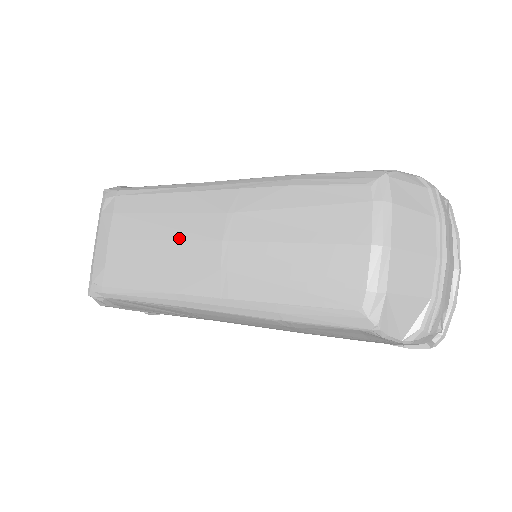
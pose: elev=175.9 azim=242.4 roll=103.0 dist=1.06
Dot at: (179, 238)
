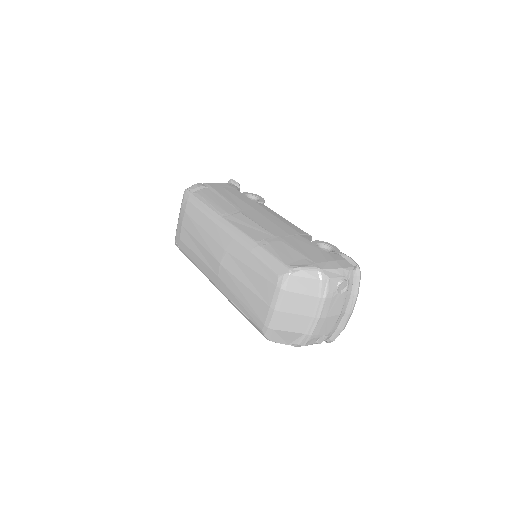
Dot at: (206, 248)
